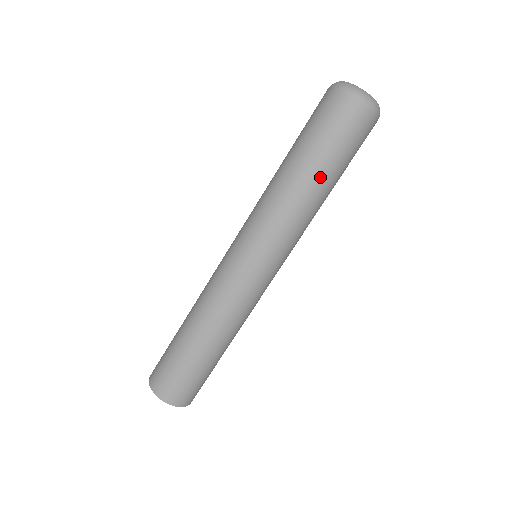
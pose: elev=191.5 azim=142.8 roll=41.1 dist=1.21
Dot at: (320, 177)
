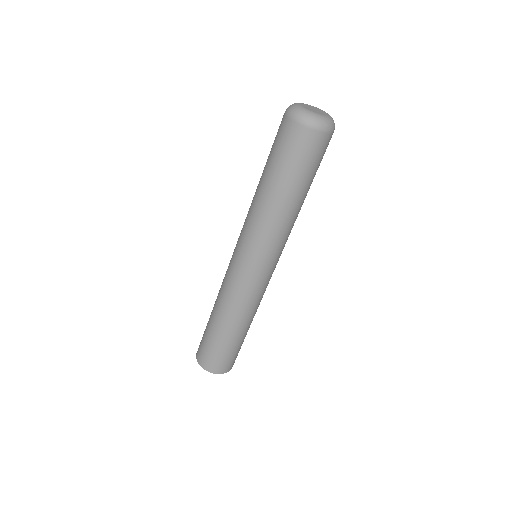
Dot at: (281, 190)
